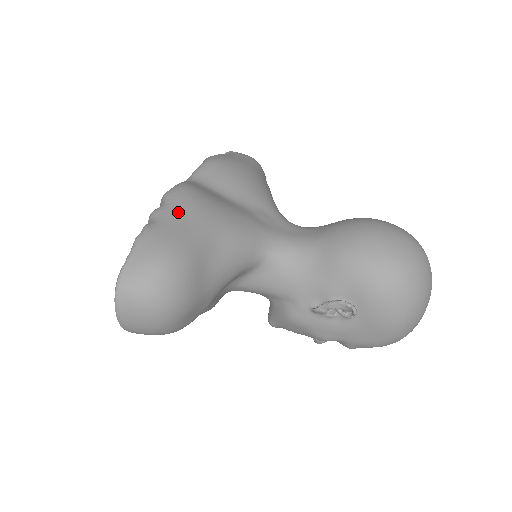
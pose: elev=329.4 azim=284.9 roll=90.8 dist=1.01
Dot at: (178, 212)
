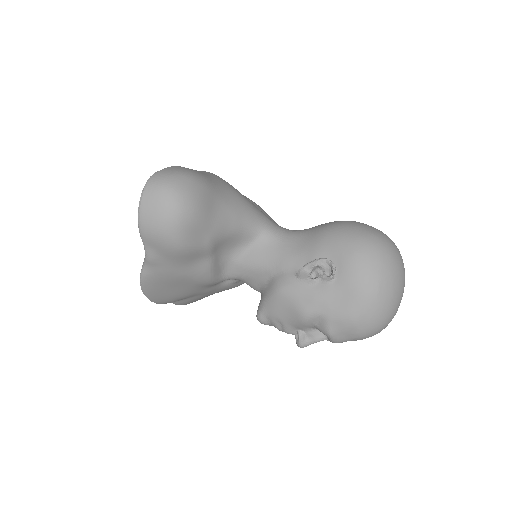
Dot at: (205, 172)
